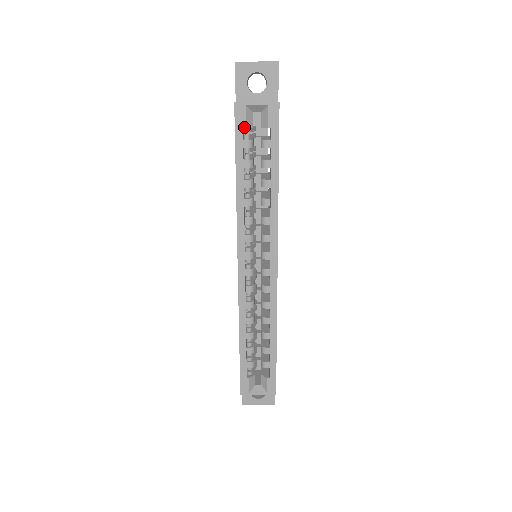
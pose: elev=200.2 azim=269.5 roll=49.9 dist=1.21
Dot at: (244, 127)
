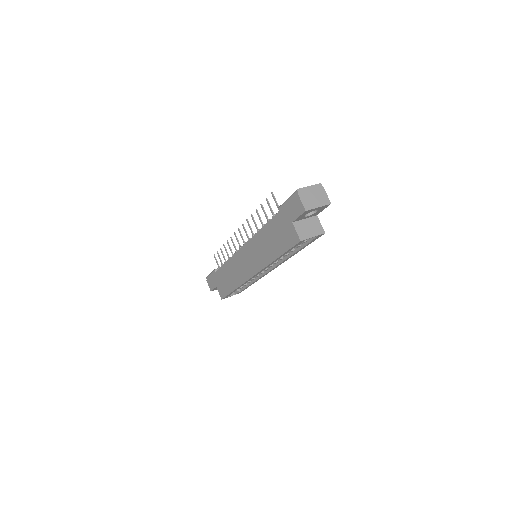
Dot at: occluded
